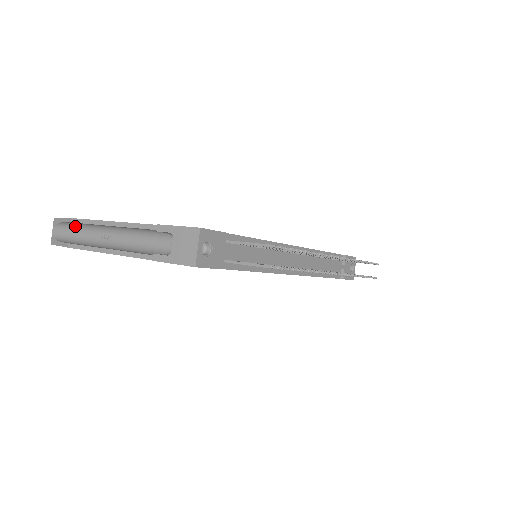
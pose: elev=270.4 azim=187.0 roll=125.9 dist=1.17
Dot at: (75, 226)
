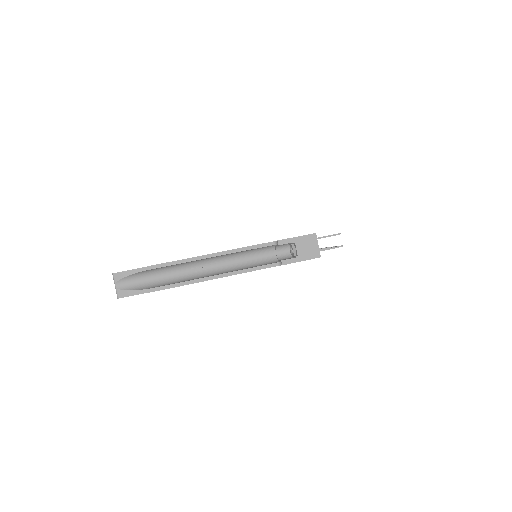
Dot at: (156, 271)
